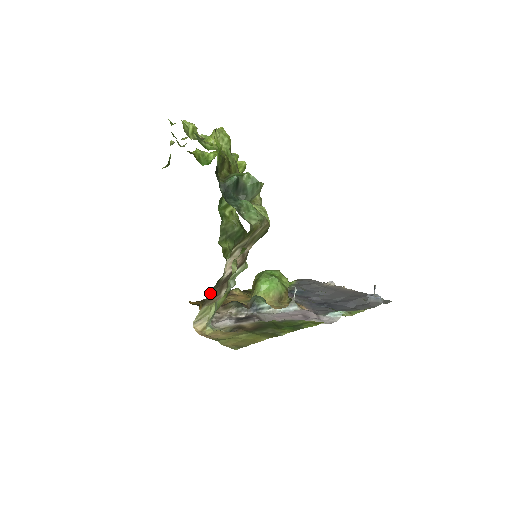
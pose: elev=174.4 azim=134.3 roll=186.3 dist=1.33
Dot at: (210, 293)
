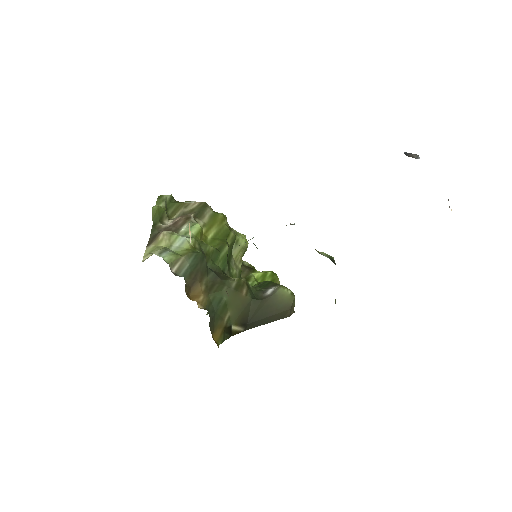
Dot at: (152, 237)
